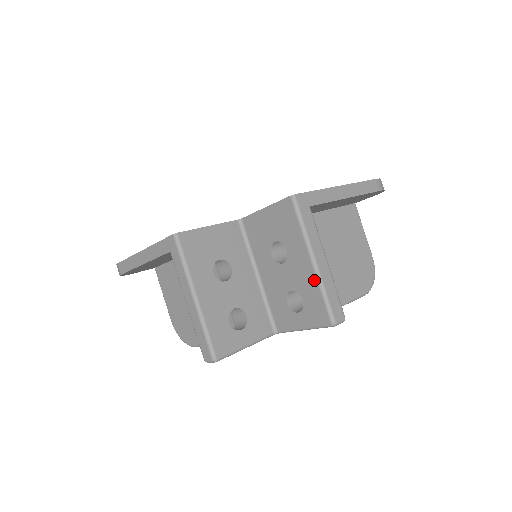
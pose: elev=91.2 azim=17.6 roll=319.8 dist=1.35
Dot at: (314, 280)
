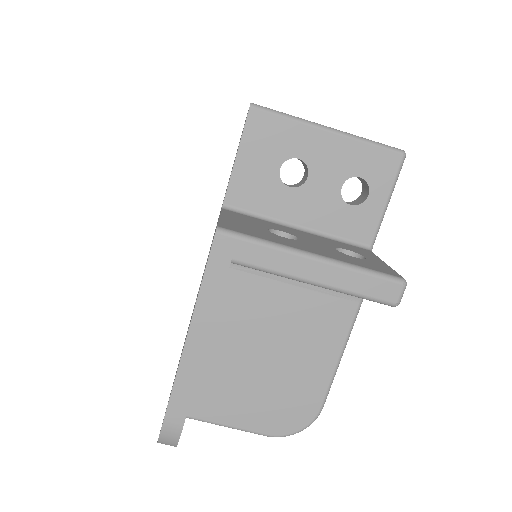
Dot at: (350, 143)
